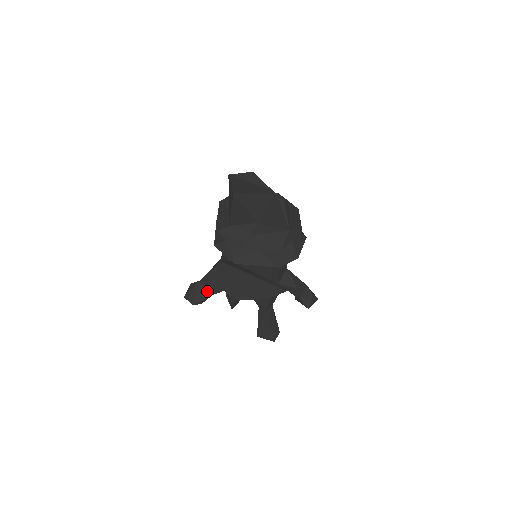
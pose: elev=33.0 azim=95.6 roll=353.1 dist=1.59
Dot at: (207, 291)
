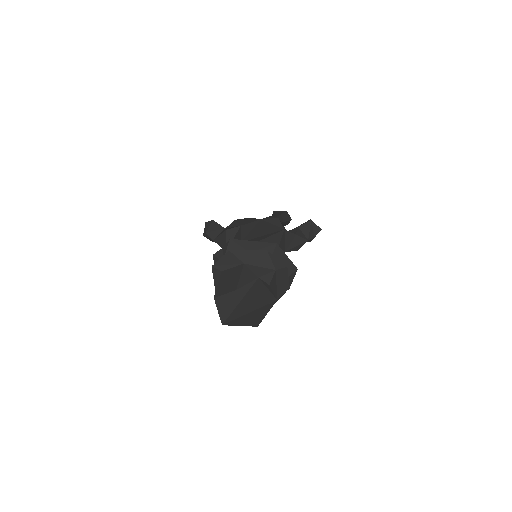
Dot at: occluded
